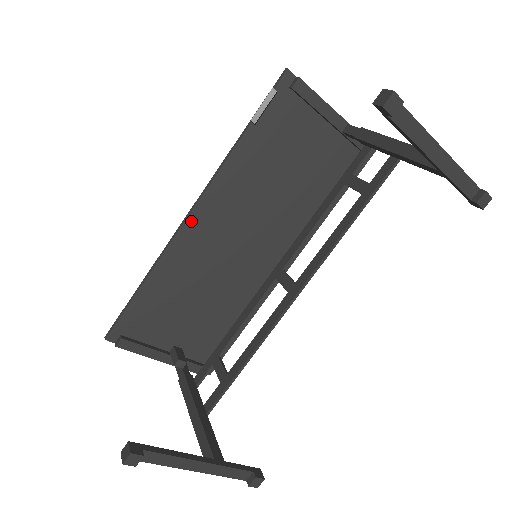
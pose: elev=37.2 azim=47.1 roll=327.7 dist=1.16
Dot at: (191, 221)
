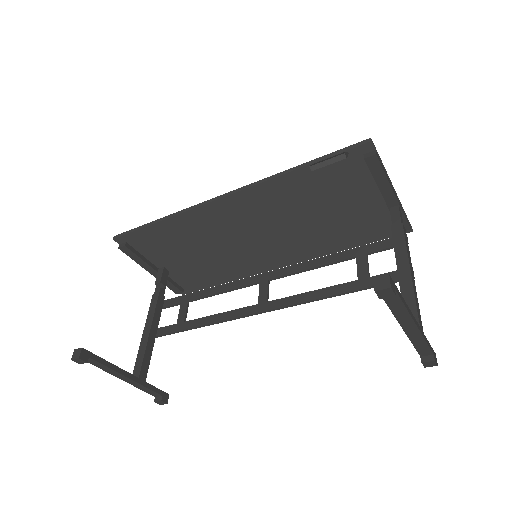
Dot at: (220, 203)
